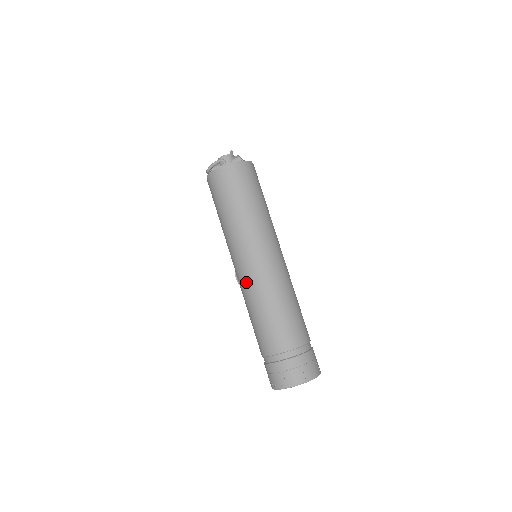
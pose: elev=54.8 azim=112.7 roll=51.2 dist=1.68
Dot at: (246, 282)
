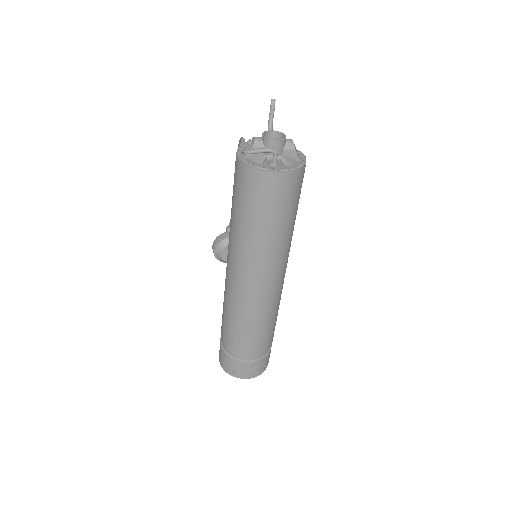
Dot at: (241, 295)
